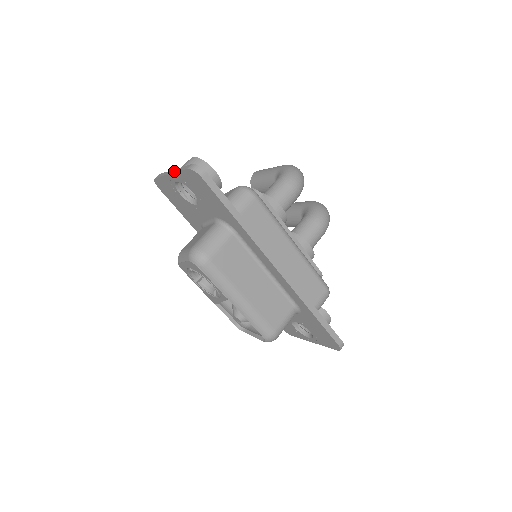
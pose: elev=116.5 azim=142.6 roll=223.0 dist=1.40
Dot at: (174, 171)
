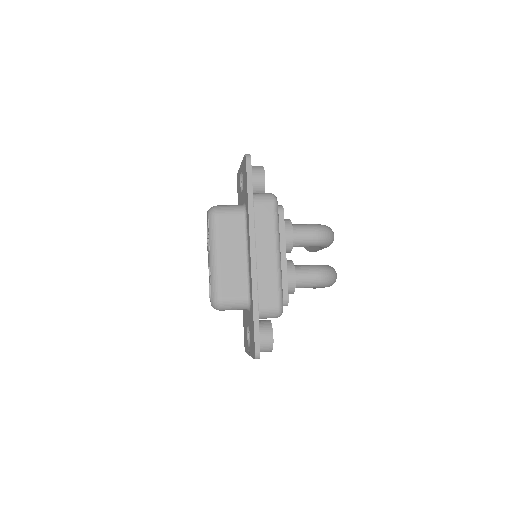
Dot at: occluded
